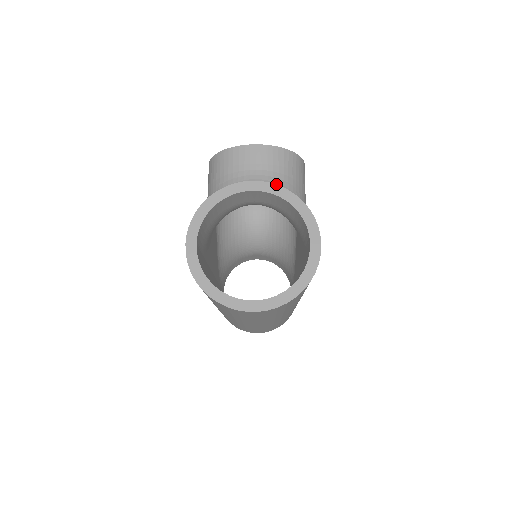
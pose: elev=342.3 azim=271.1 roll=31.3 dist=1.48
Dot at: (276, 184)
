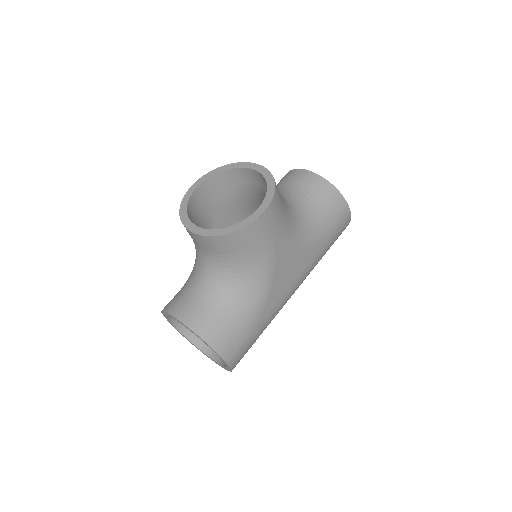
Dot at: (221, 264)
